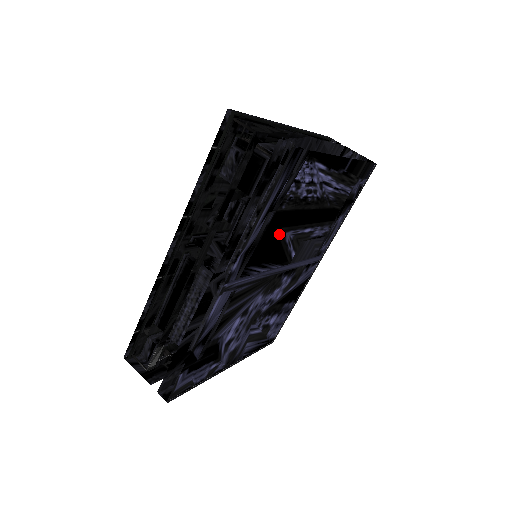
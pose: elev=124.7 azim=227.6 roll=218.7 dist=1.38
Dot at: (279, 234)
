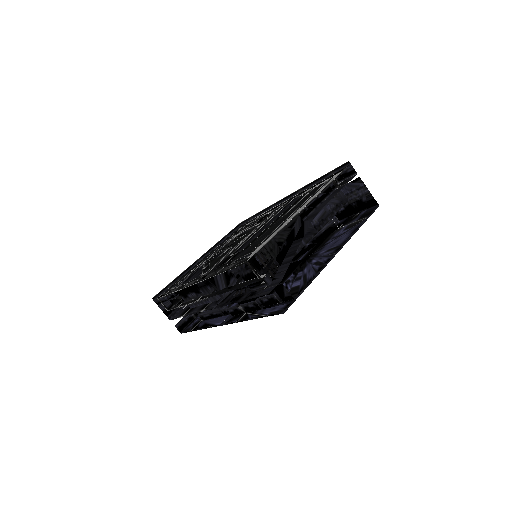
Dot at: occluded
